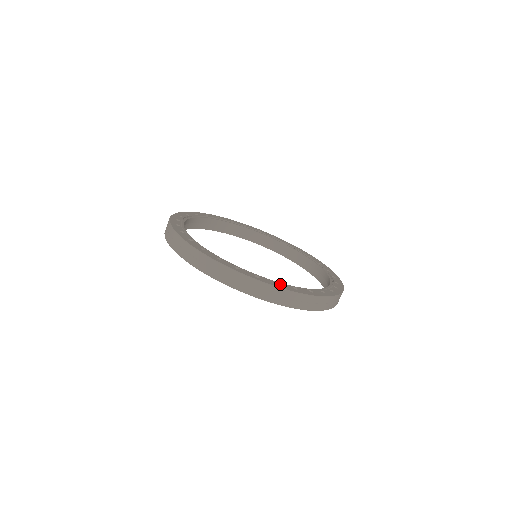
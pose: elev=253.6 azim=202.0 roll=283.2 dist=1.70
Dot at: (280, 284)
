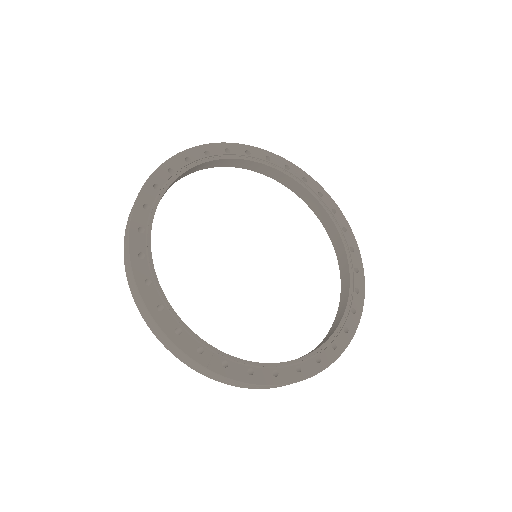
Dot at: (255, 371)
